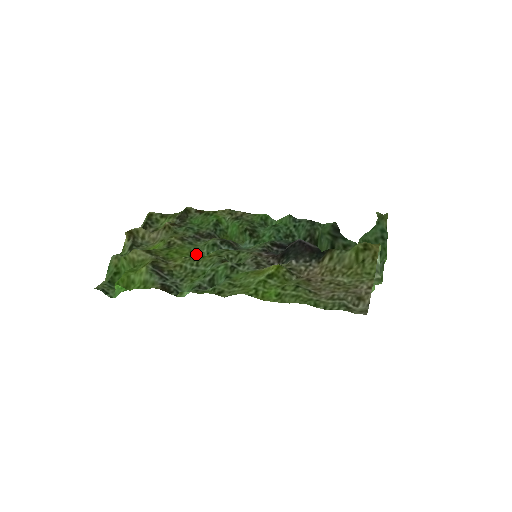
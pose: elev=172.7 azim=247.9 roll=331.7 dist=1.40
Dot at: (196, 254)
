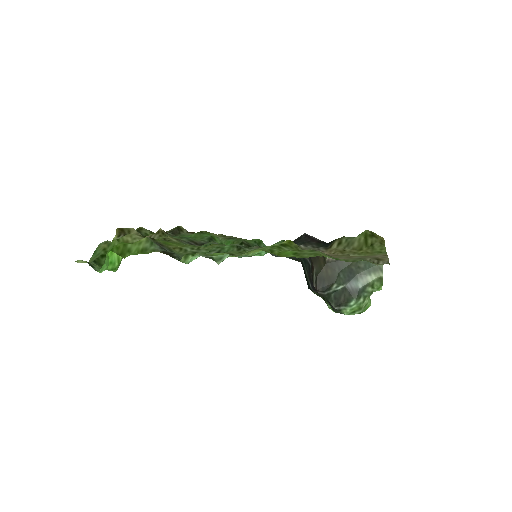
Dot at: occluded
